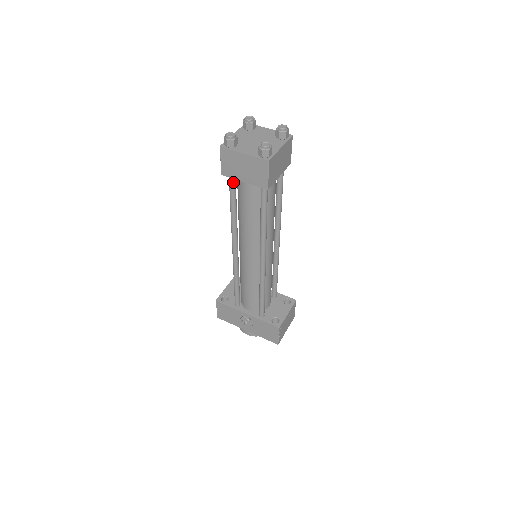
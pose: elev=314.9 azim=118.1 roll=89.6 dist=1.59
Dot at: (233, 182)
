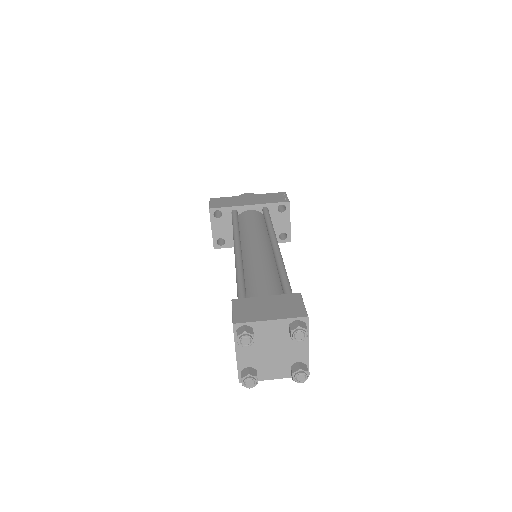
Dot at: occluded
